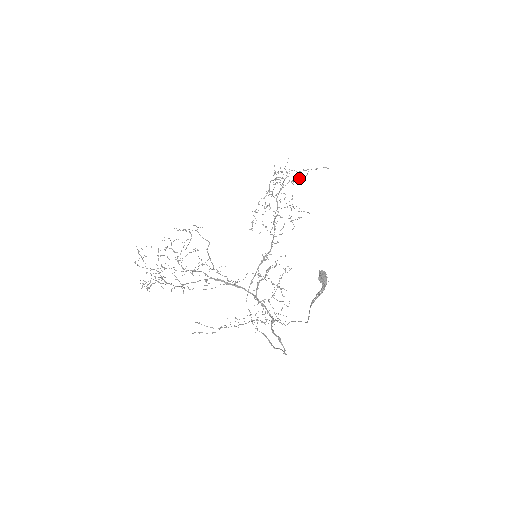
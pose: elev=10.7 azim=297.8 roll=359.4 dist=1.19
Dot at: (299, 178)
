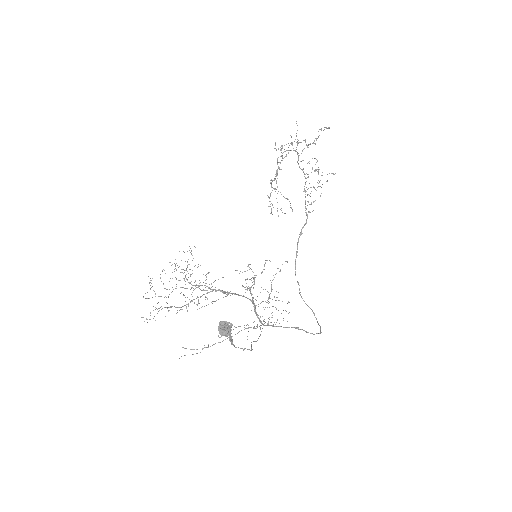
Dot at: occluded
